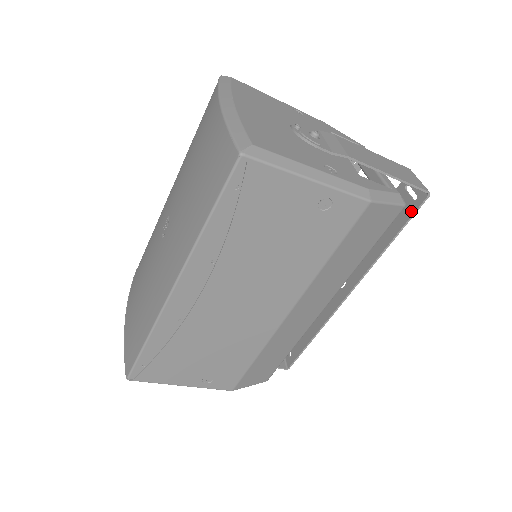
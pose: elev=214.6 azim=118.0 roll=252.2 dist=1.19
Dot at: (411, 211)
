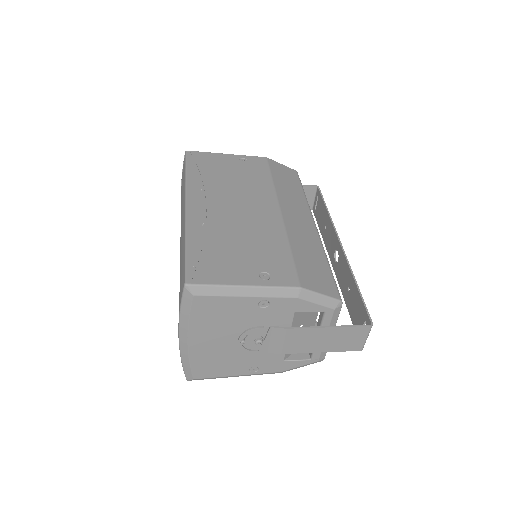
Dot at: occluded
